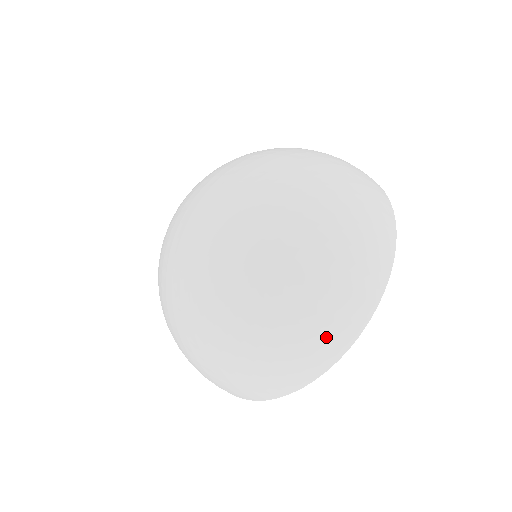
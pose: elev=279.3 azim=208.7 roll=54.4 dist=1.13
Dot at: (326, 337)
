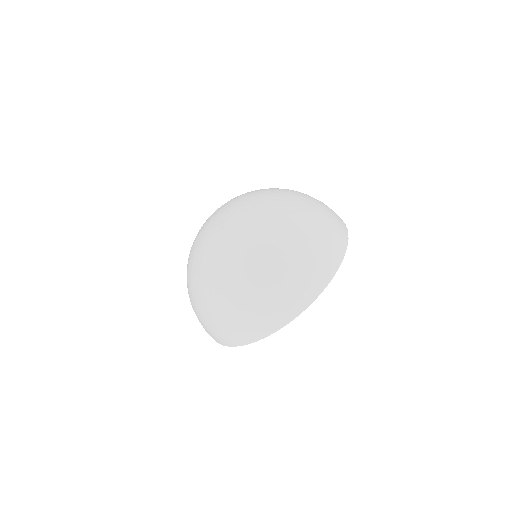
Dot at: (286, 302)
